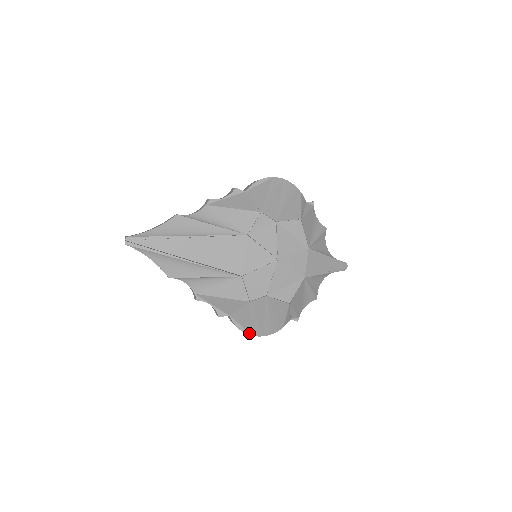
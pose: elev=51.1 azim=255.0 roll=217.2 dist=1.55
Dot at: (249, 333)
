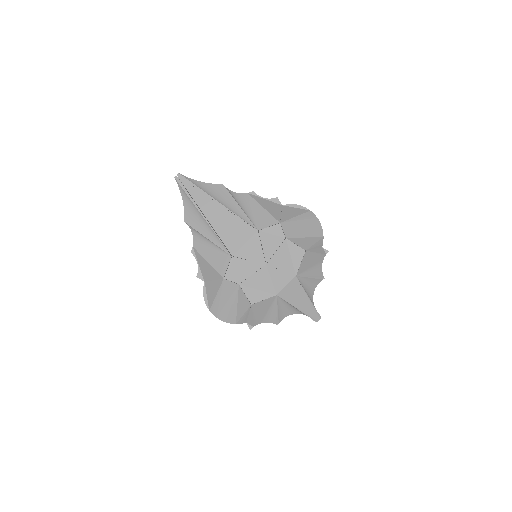
Dot at: (208, 306)
